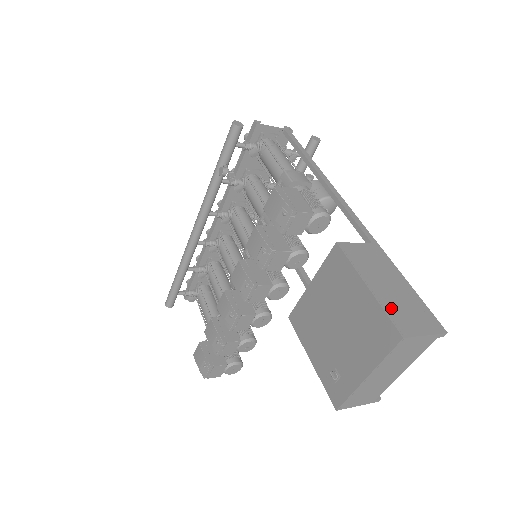
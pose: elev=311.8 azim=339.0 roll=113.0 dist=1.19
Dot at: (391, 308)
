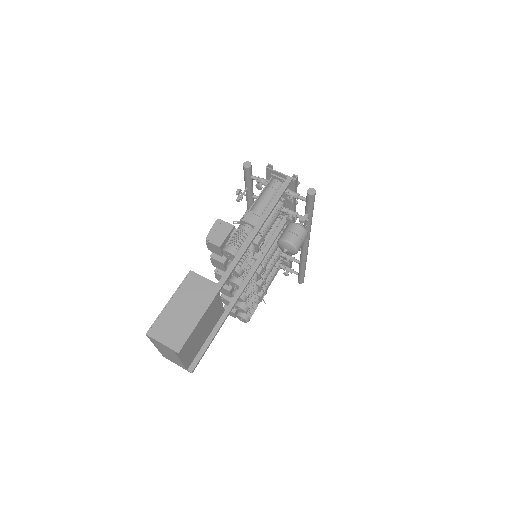
Dot at: (164, 319)
